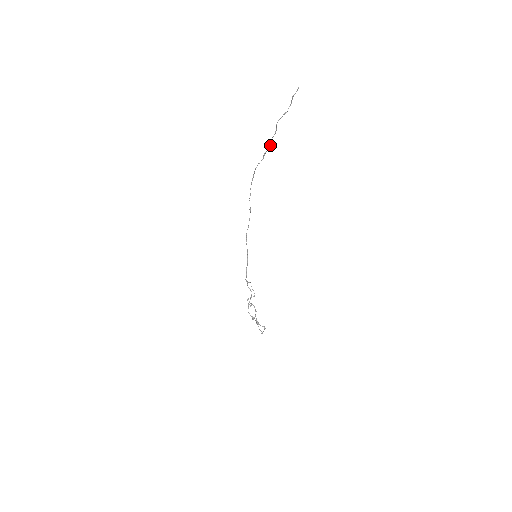
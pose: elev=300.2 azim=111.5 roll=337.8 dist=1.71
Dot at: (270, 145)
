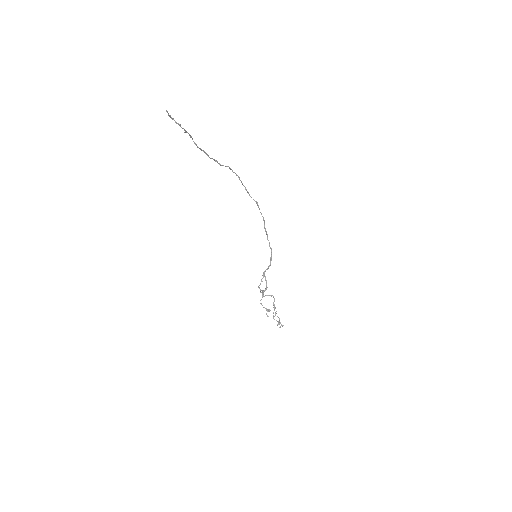
Dot at: (208, 156)
